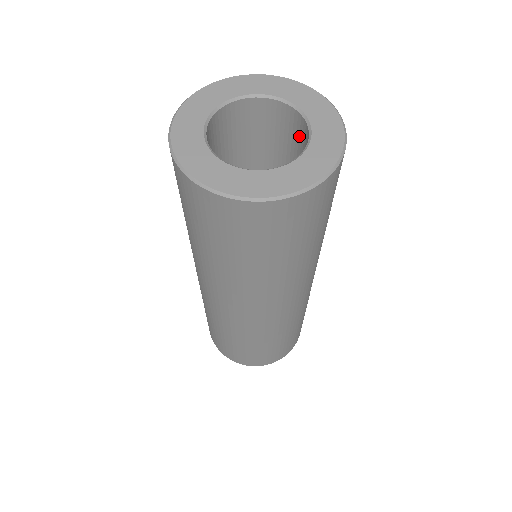
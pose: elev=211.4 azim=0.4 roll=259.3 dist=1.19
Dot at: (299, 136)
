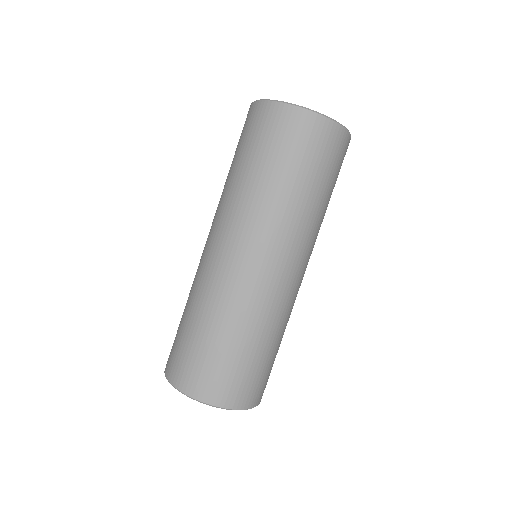
Dot at: occluded
